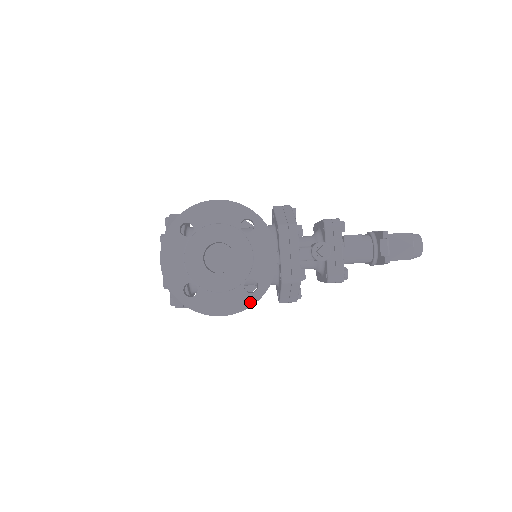
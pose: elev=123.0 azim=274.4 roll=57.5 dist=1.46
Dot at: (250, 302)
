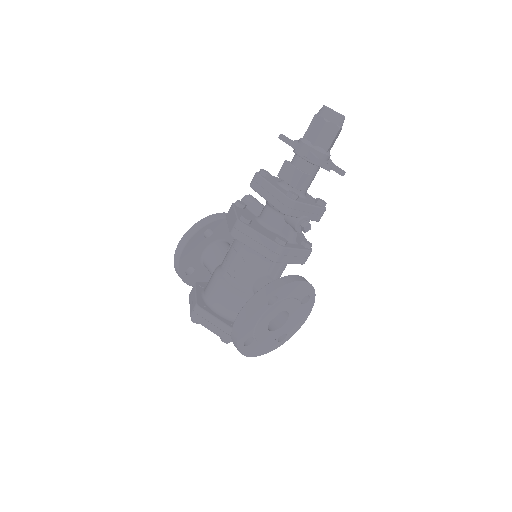
Dot at: (313, 301)
